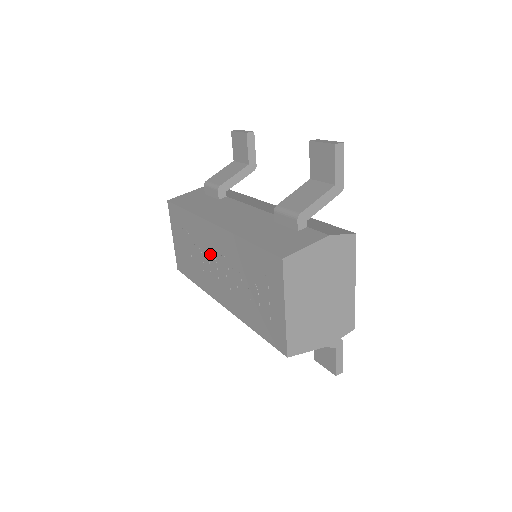
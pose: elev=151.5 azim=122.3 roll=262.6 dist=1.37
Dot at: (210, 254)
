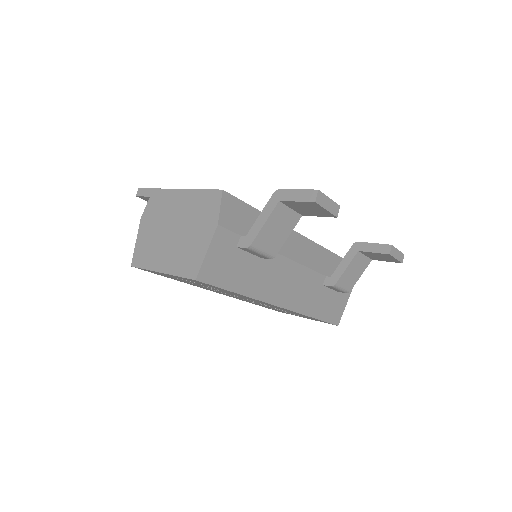
Dot at: (246, 299)
